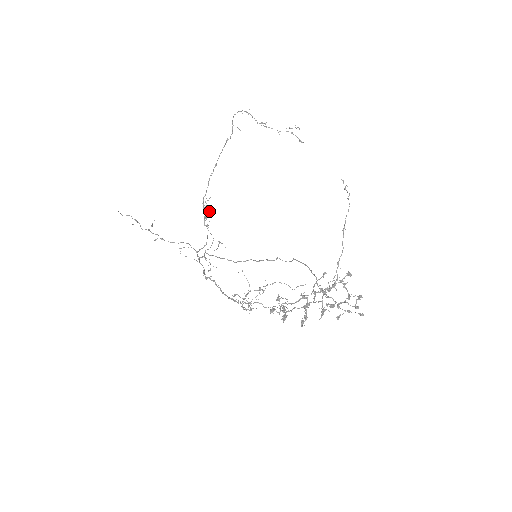
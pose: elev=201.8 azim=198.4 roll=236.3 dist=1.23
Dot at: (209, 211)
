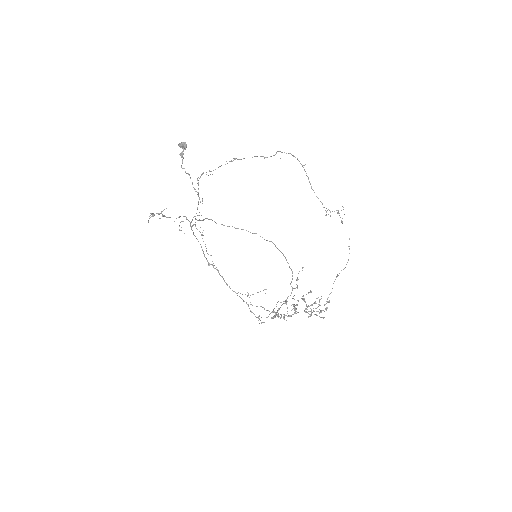
Dot at: (185, 149)
